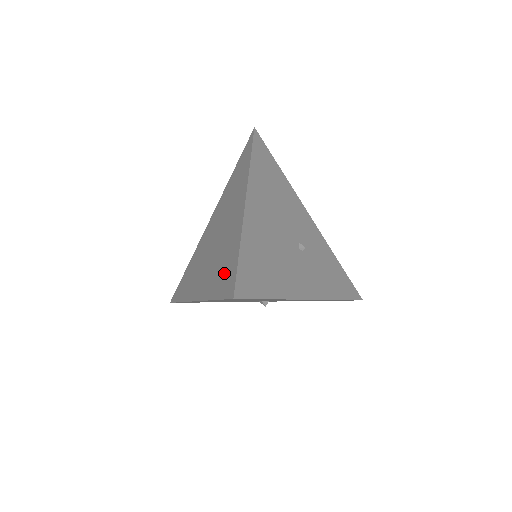
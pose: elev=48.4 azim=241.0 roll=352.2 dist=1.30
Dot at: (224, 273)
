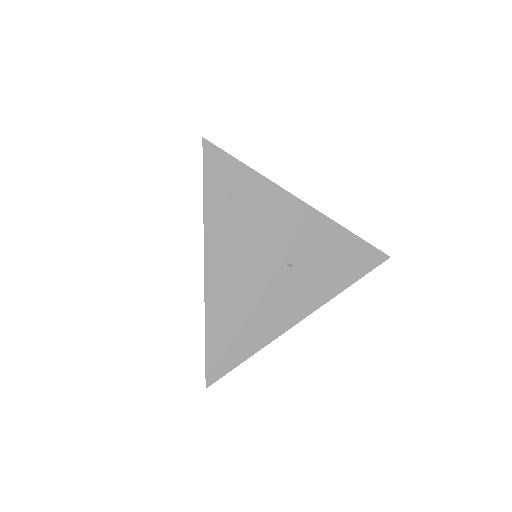
Dot at: occluded
